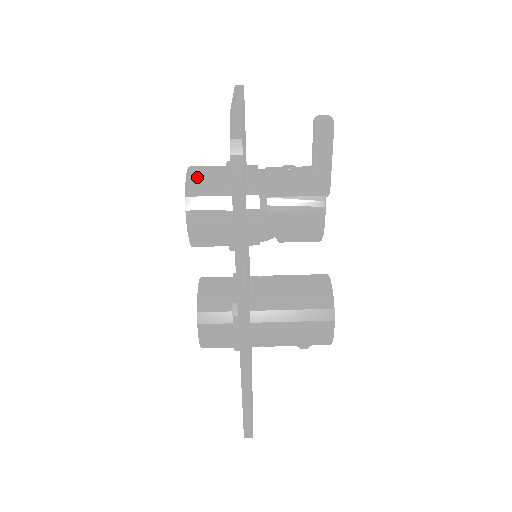
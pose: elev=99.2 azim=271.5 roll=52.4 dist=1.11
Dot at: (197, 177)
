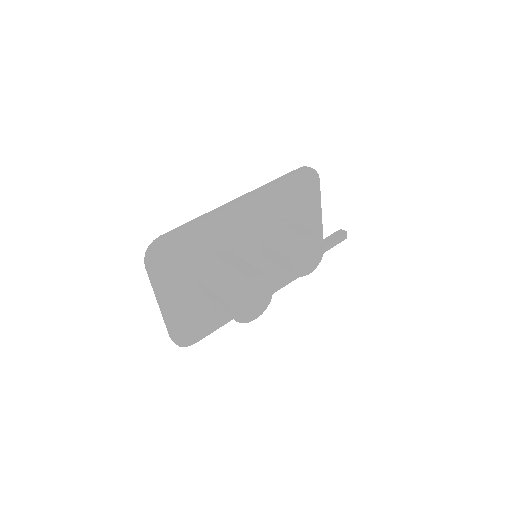
Dot at: occluded
